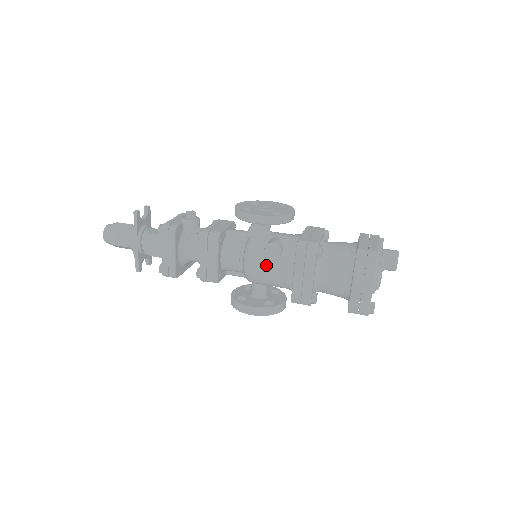
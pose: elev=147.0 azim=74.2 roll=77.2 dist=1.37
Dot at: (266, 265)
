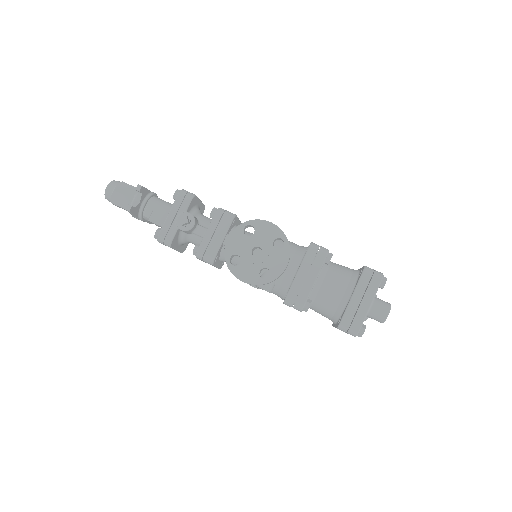
Dot at: (260, 288)
